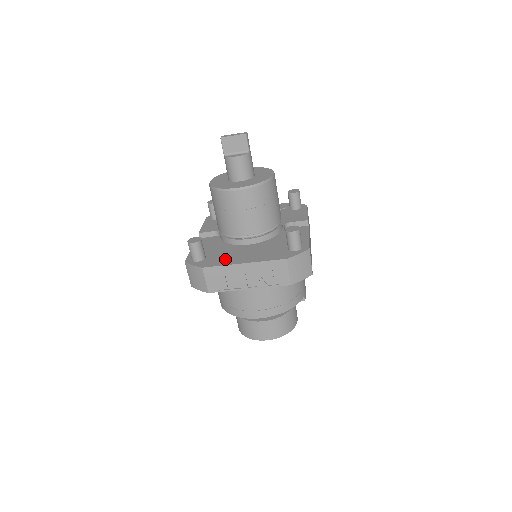
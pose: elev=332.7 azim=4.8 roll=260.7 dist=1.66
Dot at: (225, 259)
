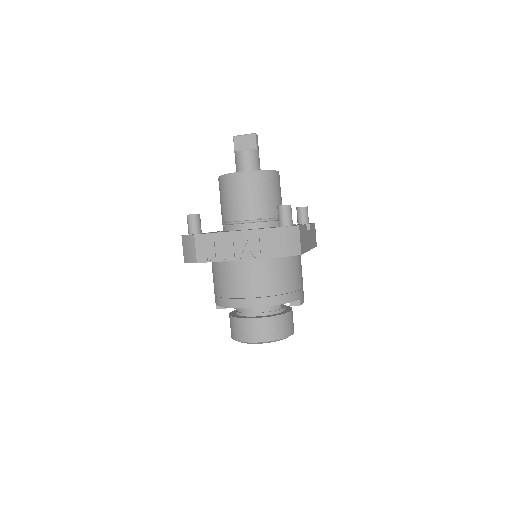
Dot at: occluded
